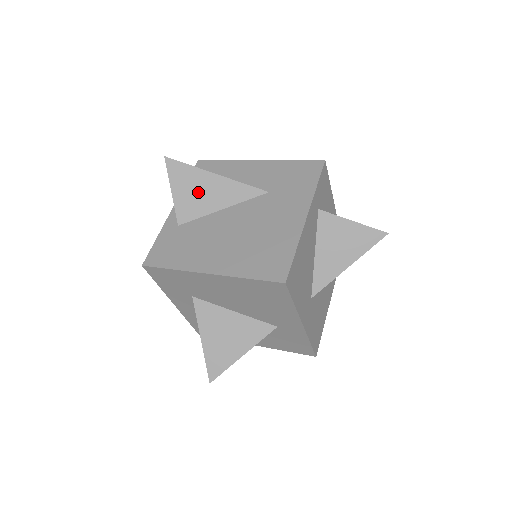
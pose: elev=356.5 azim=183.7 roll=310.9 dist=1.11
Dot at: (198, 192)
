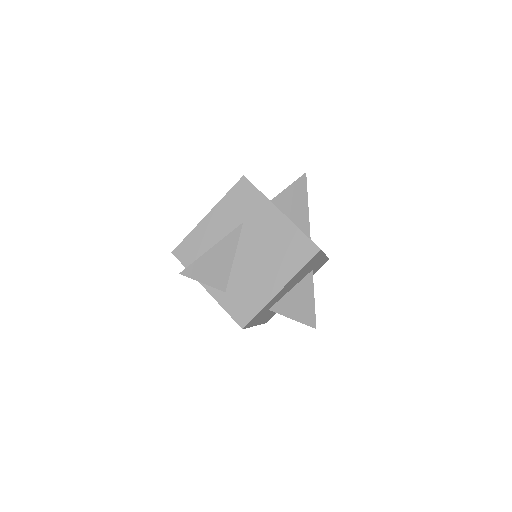
Dot at: (215, 266)
